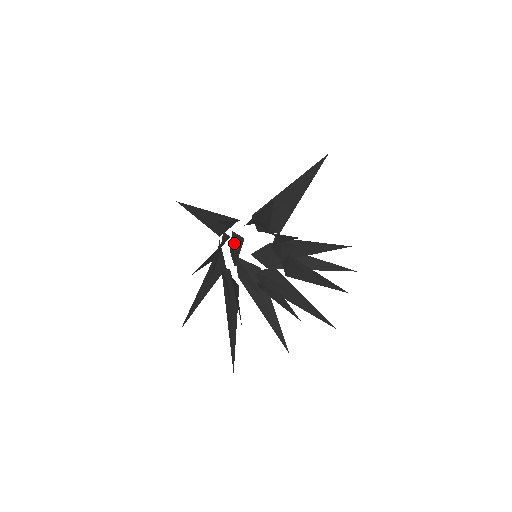
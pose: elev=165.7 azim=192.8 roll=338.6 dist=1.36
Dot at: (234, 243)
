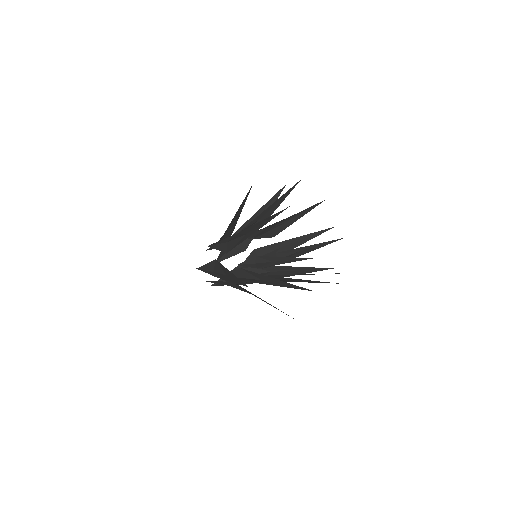
Dot at: (270, 230)
